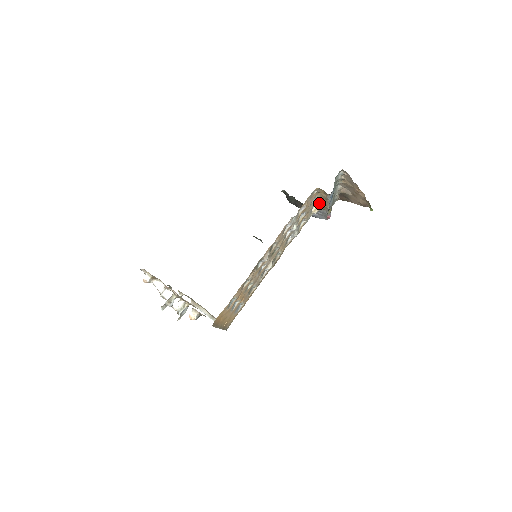
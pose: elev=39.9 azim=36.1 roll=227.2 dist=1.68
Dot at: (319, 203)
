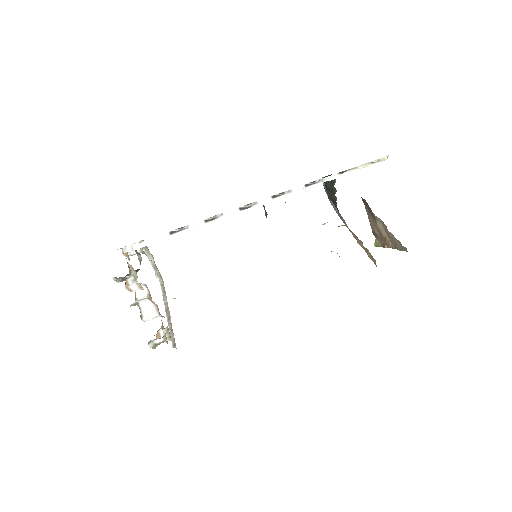
Dot at: occluded
